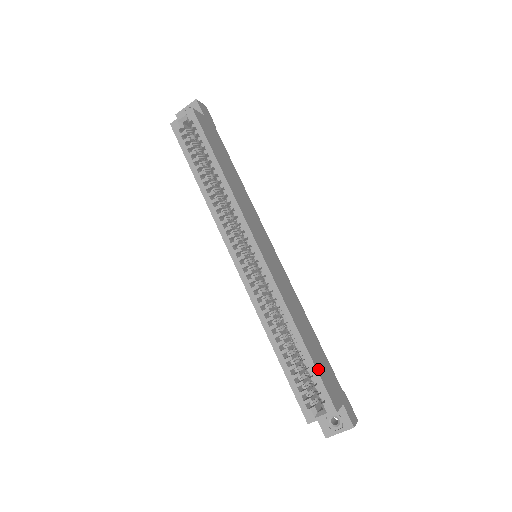
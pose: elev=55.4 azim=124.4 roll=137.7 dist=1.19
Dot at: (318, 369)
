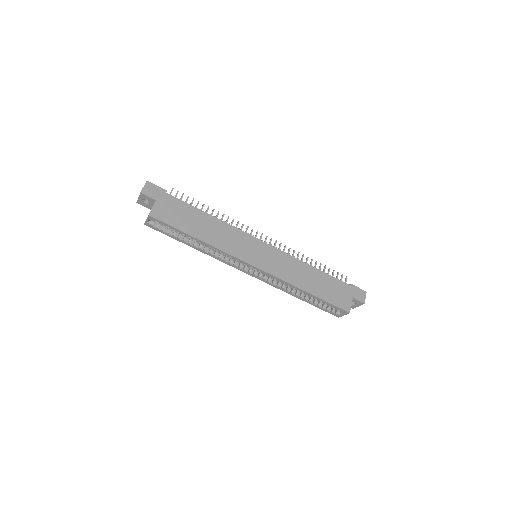
Dot at: (328, 300)
